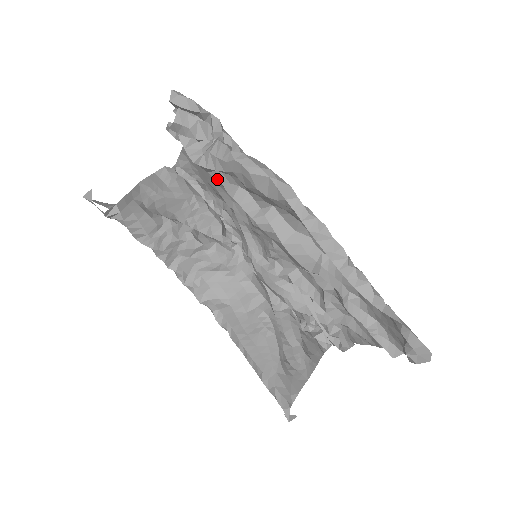
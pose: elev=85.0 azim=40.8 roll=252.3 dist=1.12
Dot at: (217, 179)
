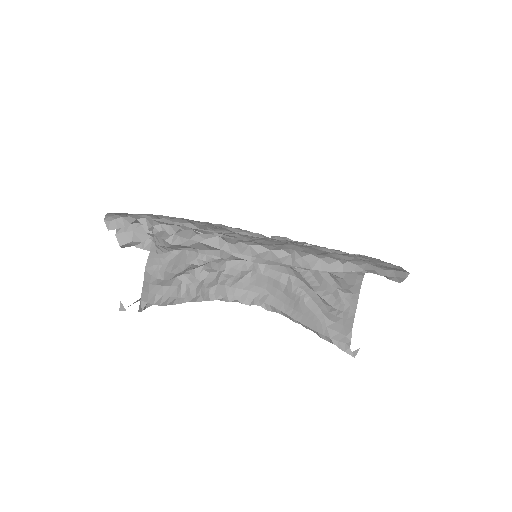
Dot at: occluded
